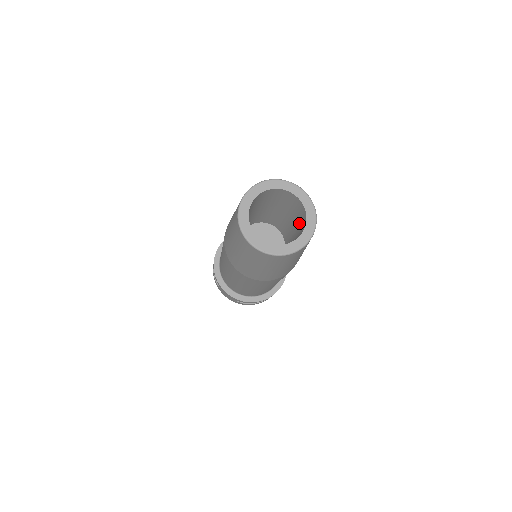
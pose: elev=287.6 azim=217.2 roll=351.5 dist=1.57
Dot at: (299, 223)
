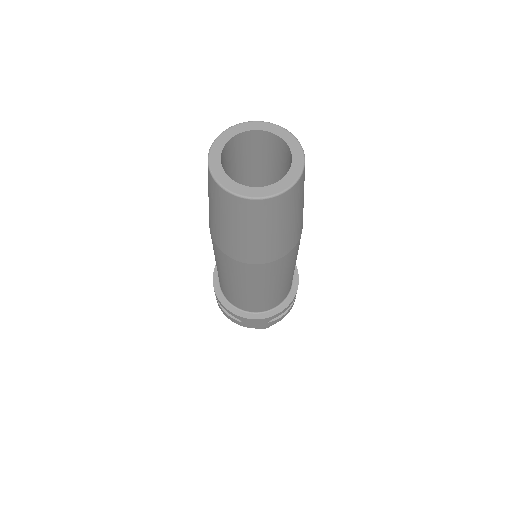
Dot at: occluded
